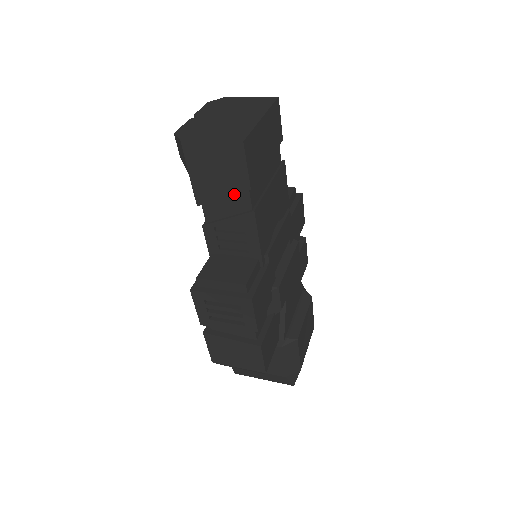
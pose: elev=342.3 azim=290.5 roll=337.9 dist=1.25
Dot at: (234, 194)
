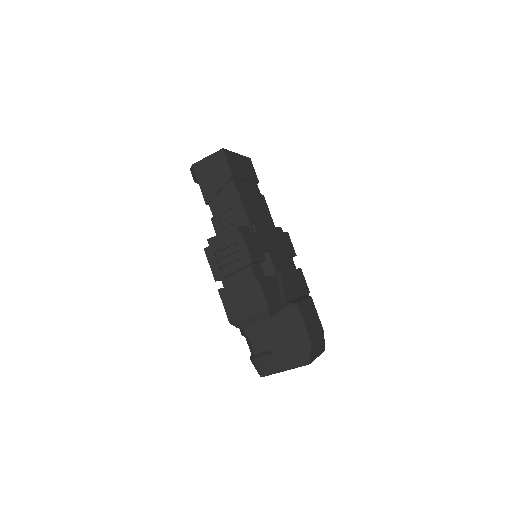
Dot at: (225, 184)
